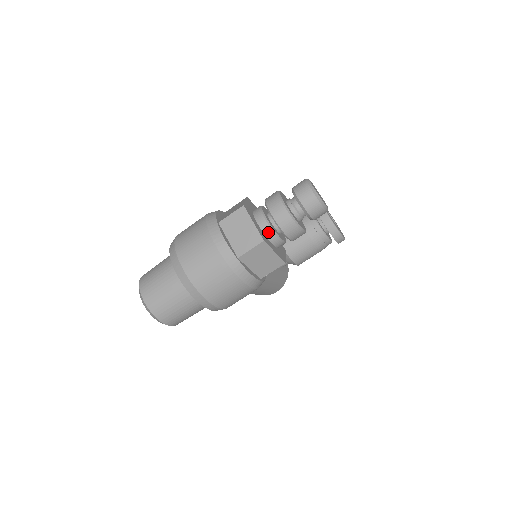
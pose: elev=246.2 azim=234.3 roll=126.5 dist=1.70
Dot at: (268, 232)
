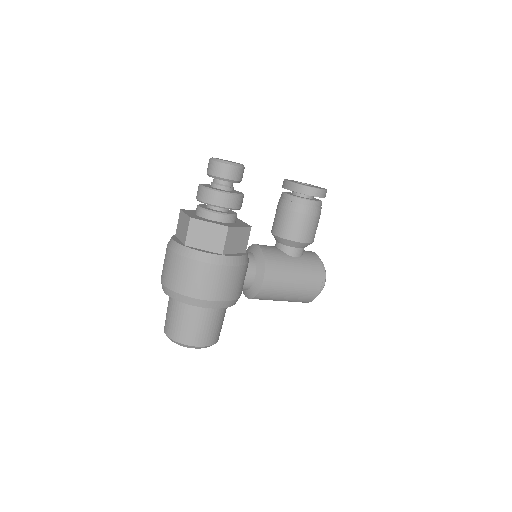
Dot at: (202, 213)
